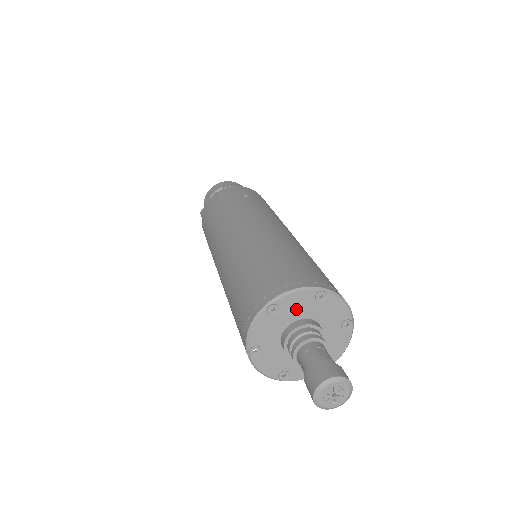
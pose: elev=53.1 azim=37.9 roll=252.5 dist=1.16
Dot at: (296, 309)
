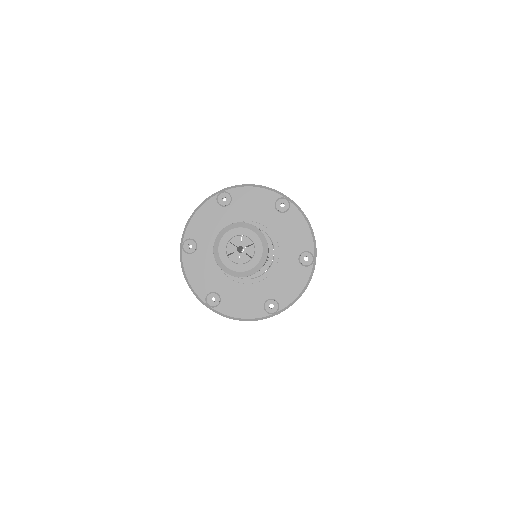
Dot at: (212, 229)
